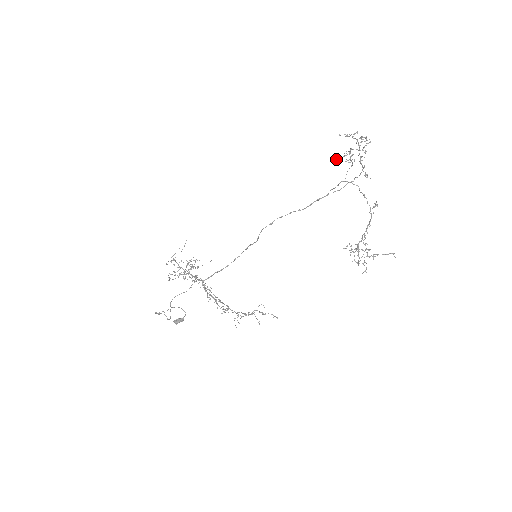
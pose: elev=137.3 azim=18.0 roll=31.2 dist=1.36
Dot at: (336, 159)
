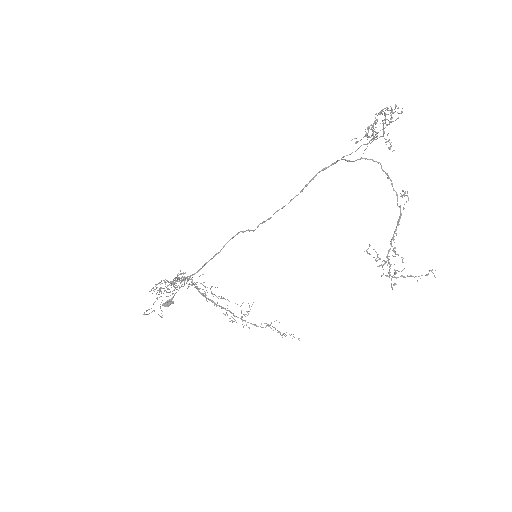
Dot at: (356, 143)
